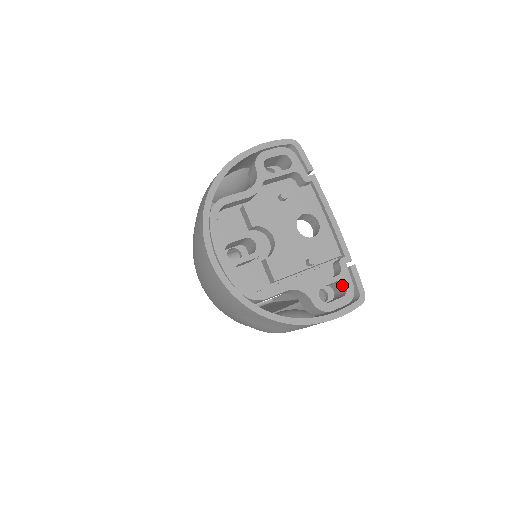
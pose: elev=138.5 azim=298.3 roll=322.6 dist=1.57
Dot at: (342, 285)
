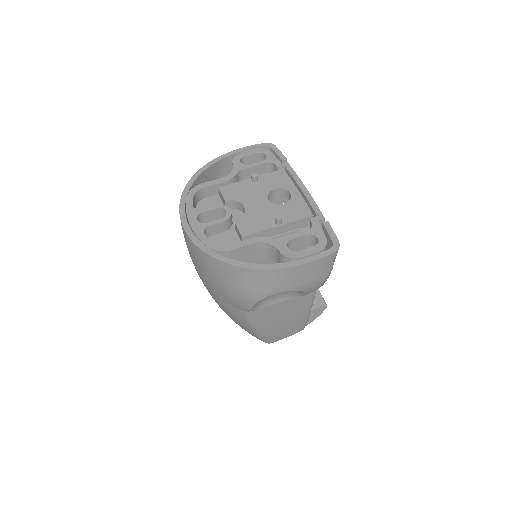
Dot at: (315, 240)
